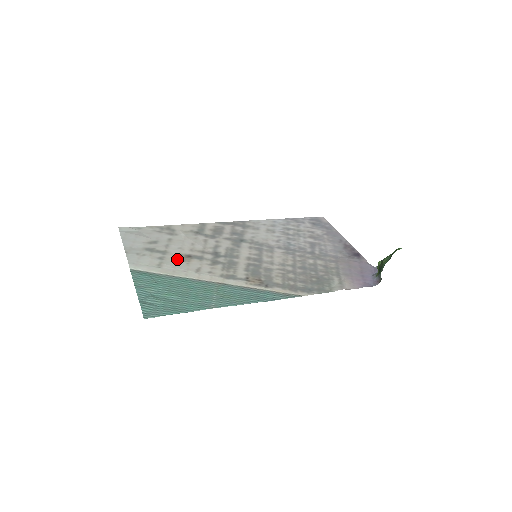
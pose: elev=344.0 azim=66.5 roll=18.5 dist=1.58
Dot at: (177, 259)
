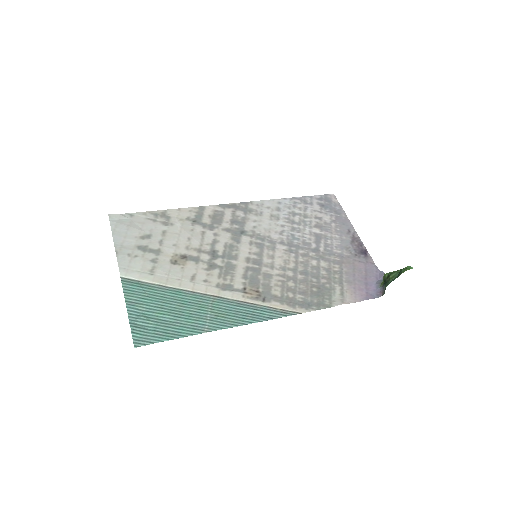
Dot at: (171, 262)
